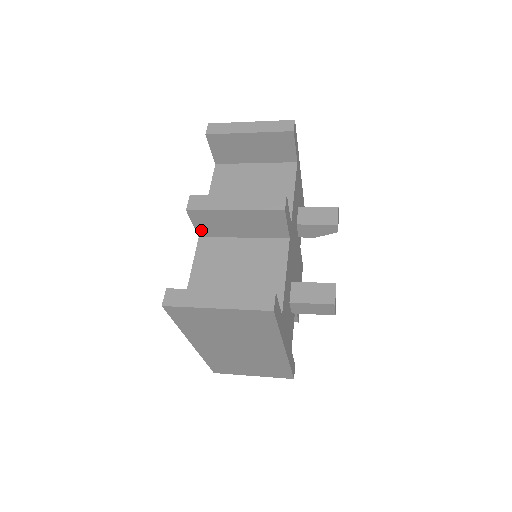
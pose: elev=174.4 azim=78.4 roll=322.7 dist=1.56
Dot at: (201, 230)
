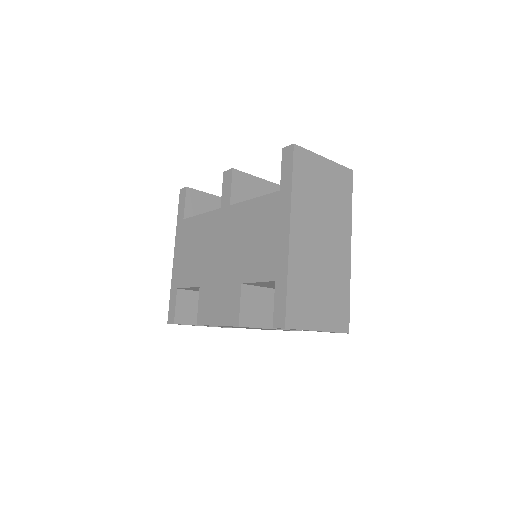
Dot at: (234, 196)
